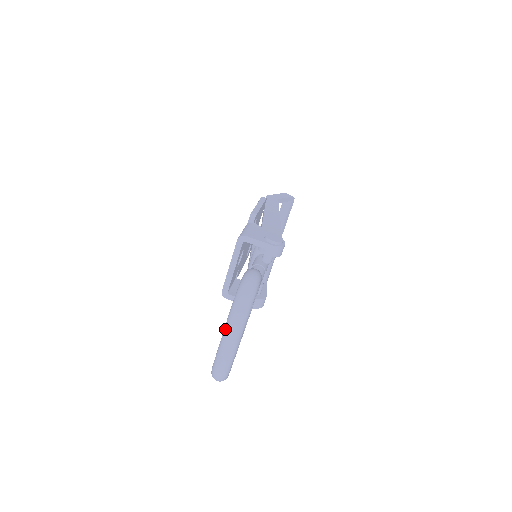
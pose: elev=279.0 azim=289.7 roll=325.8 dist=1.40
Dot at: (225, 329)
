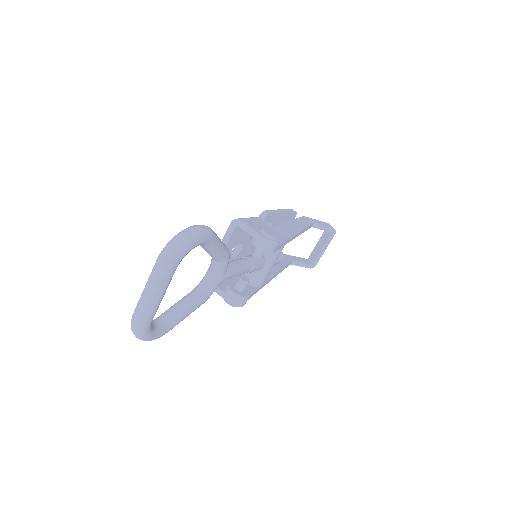
Dot at: (151, 272)
